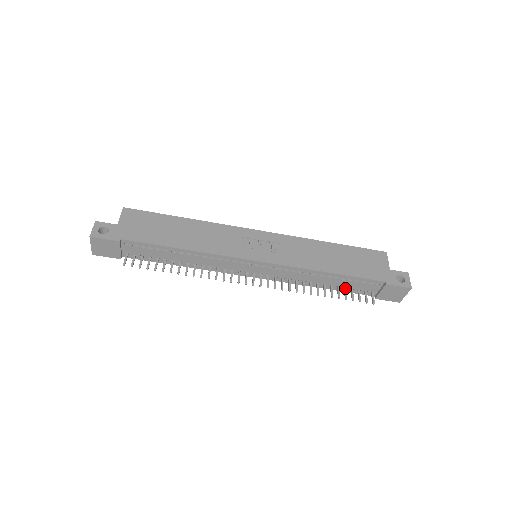
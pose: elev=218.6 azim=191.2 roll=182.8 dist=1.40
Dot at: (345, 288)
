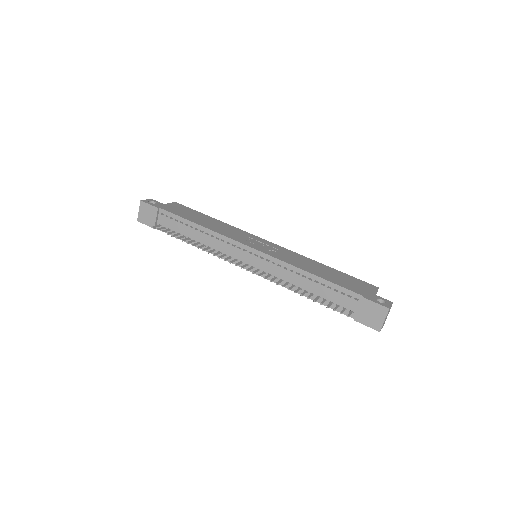
Dot at: (325, 299)
